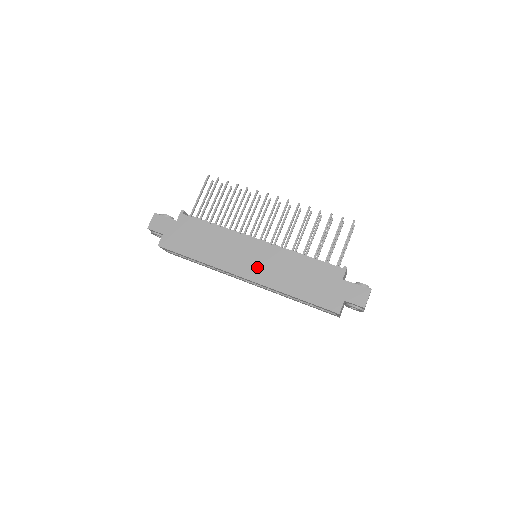
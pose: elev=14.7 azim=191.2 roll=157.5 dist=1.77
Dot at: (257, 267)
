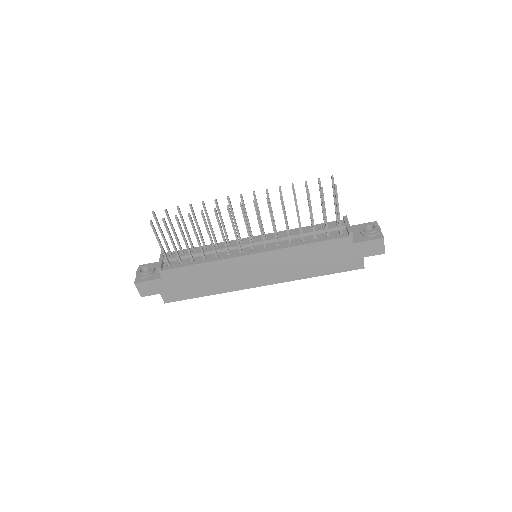
Dot at: (269, 273)
